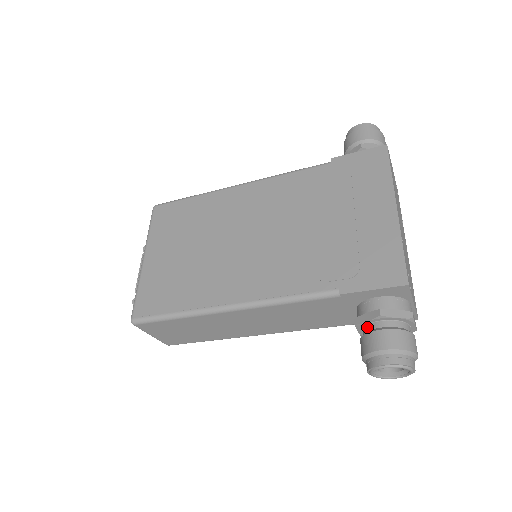
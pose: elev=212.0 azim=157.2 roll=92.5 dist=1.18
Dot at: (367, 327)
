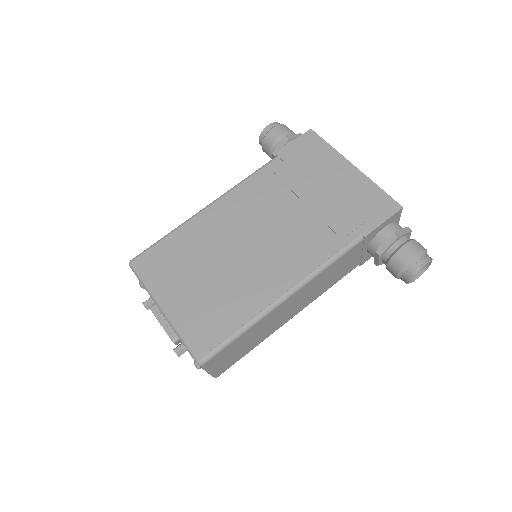
Dot at: (389, 252)
